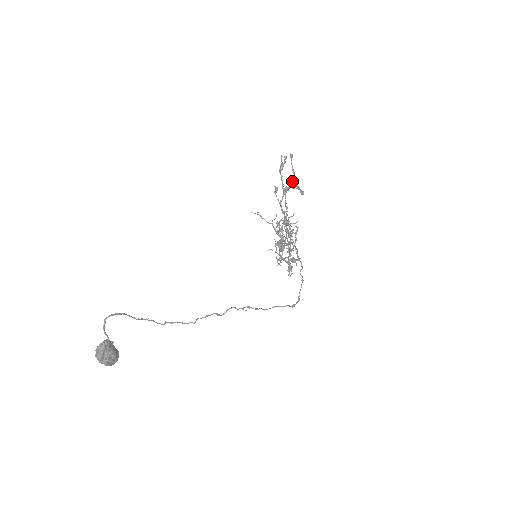
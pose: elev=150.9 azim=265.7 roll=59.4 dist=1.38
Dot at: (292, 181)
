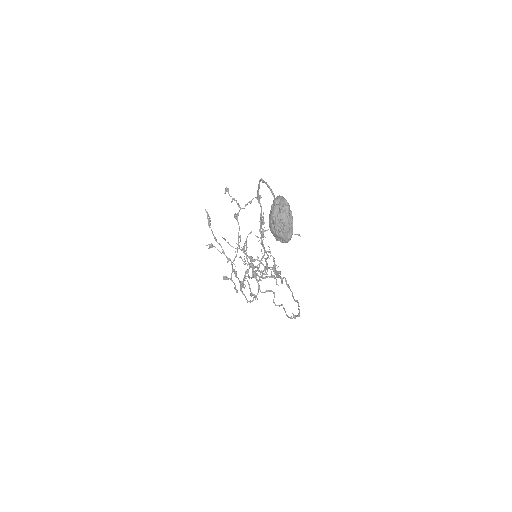
Dot at: (239, 206)
